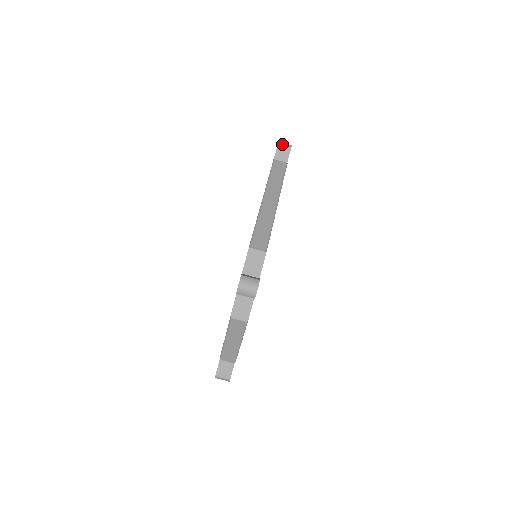
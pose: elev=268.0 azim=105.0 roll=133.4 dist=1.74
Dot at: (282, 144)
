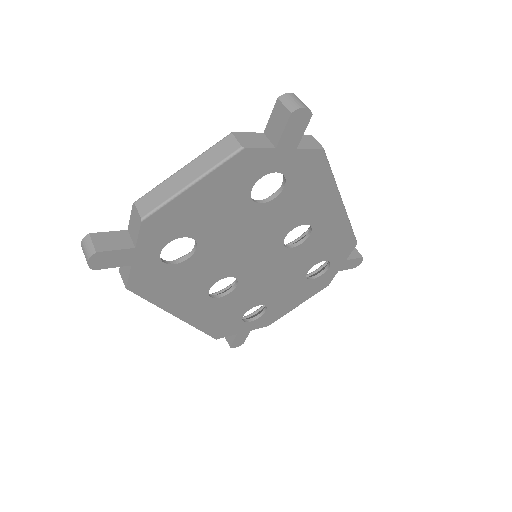
Dot at: occluded
